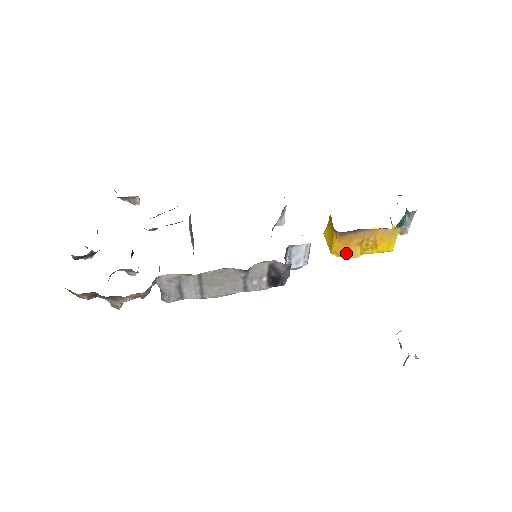
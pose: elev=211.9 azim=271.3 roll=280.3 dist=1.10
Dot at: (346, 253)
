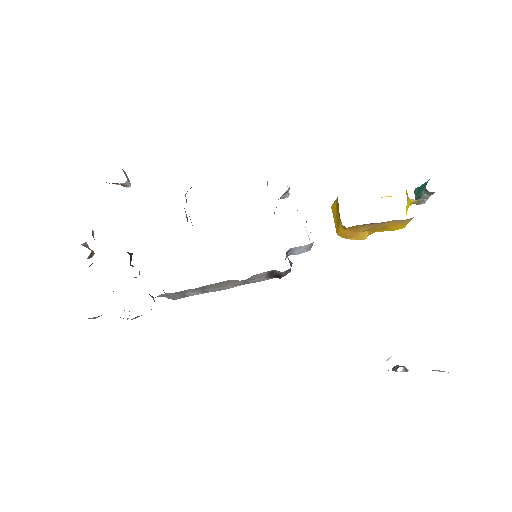
Dot at: (353, 236)
